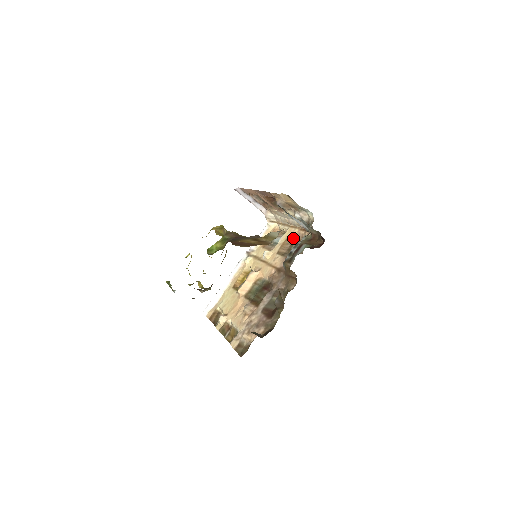
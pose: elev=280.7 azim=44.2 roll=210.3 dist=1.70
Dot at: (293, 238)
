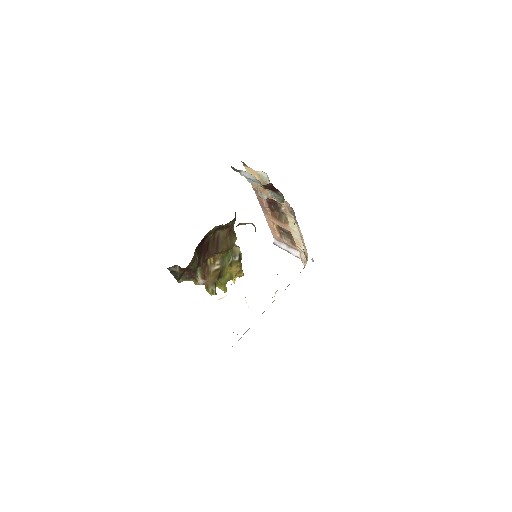
Dot at: occluded
